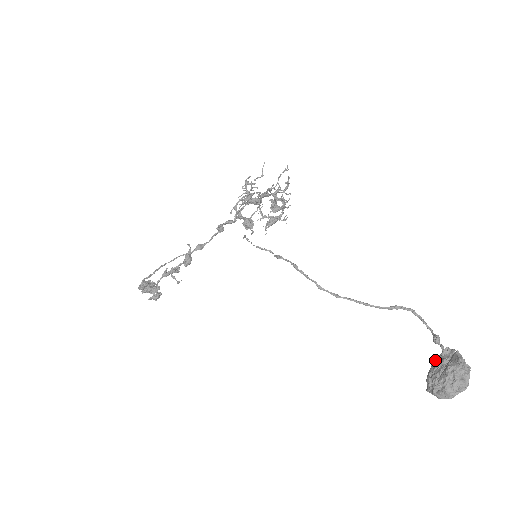
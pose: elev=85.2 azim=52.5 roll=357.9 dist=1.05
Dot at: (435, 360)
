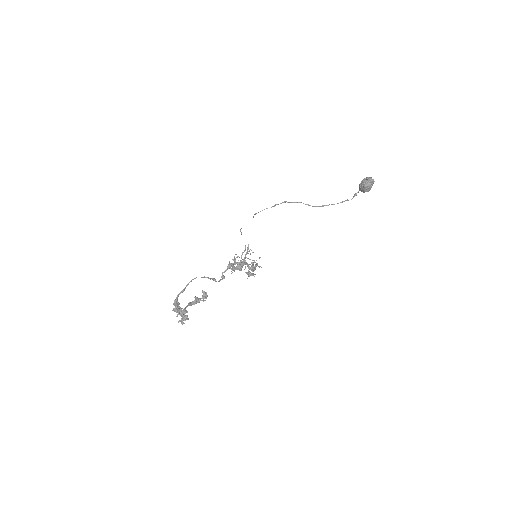
Dot at: (359, 187)
